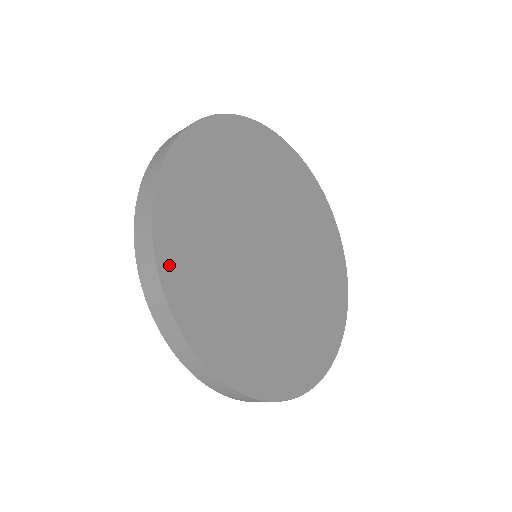
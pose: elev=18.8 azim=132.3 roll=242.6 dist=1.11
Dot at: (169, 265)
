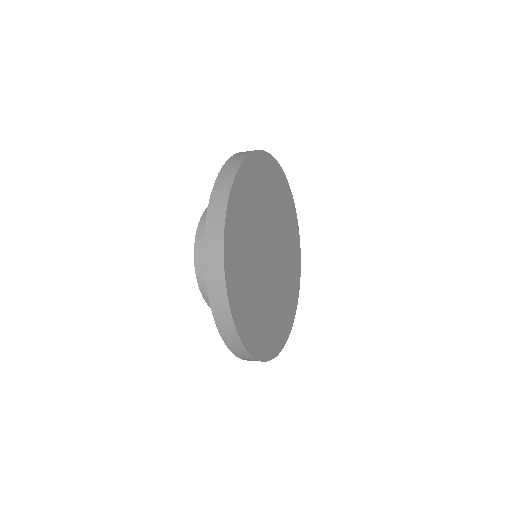
Dot at: (237, 187)
